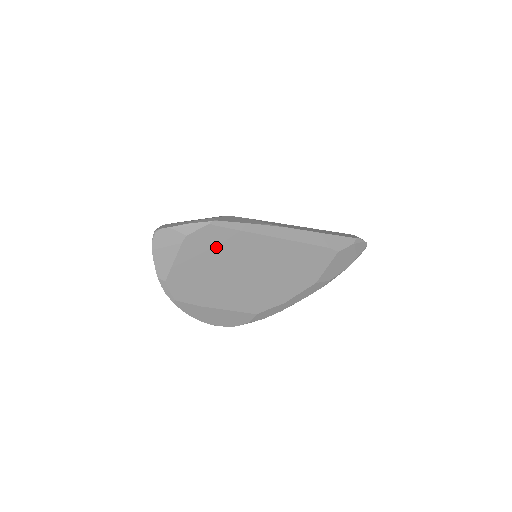
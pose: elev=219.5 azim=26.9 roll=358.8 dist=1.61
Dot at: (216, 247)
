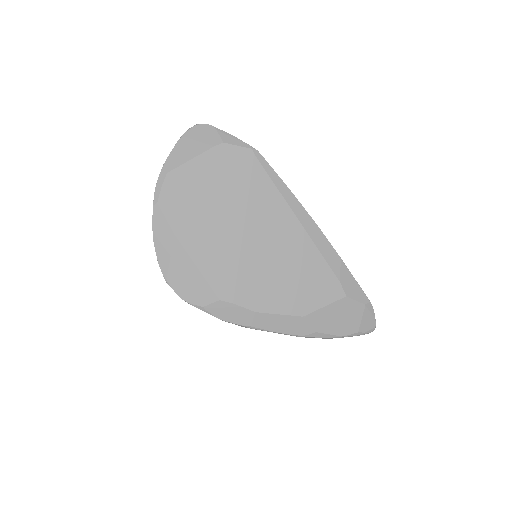
Dot at: (239, 178)
